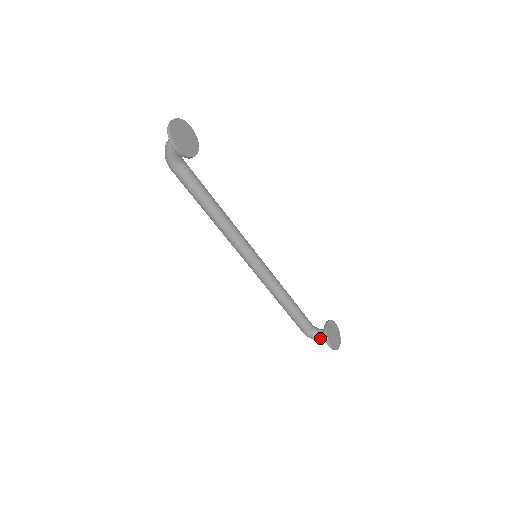
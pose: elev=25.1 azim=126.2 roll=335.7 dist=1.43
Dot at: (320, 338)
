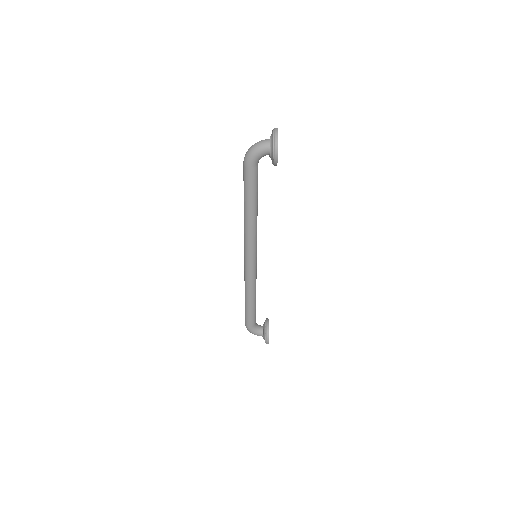
Dot at: (258, 332)
